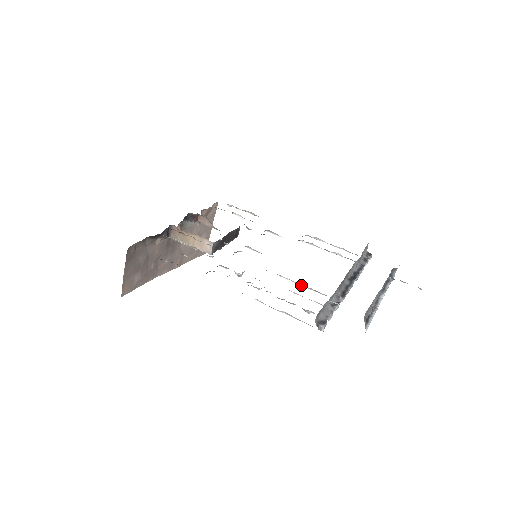
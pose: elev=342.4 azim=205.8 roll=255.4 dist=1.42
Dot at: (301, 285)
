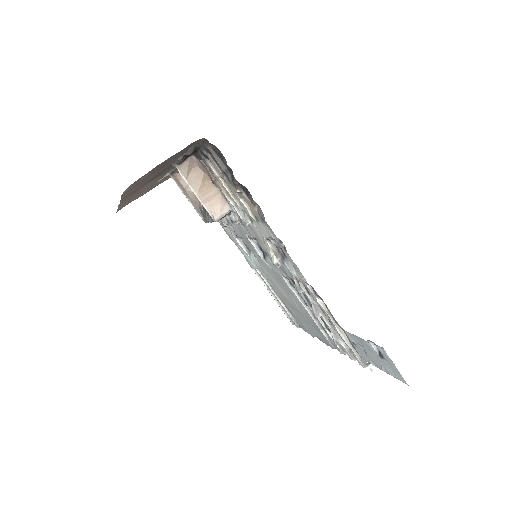
Dot at: (309, 312)
